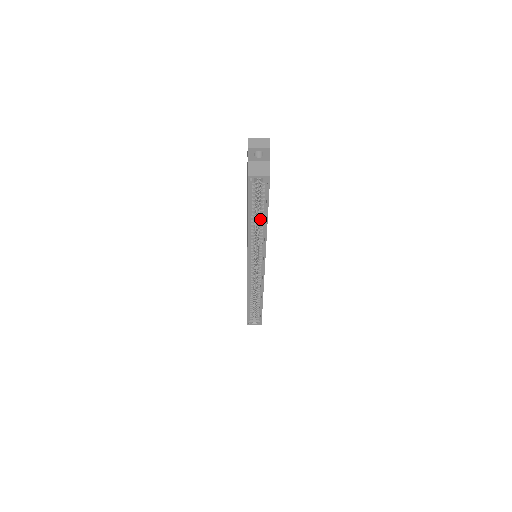
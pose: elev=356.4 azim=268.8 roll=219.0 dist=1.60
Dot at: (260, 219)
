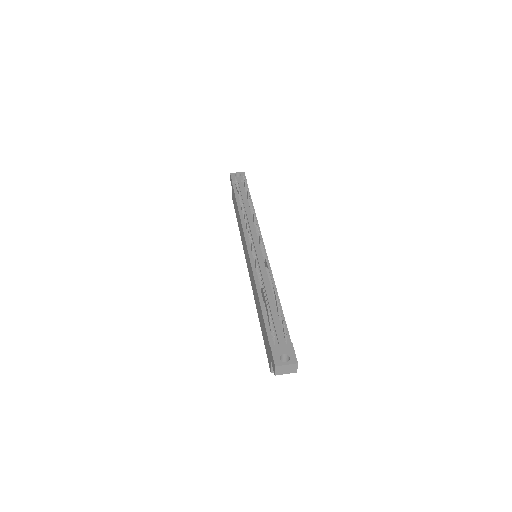
Dot at: occluded
